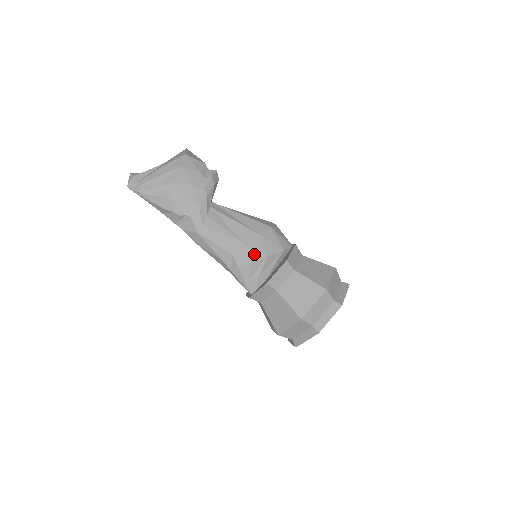
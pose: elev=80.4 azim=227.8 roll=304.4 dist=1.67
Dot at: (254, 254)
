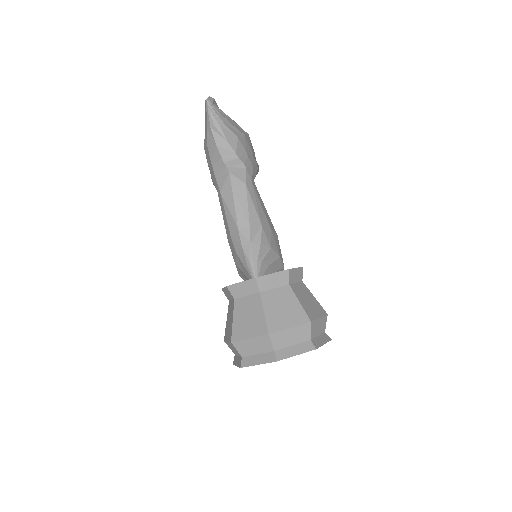
Dot at: (274, 244)
